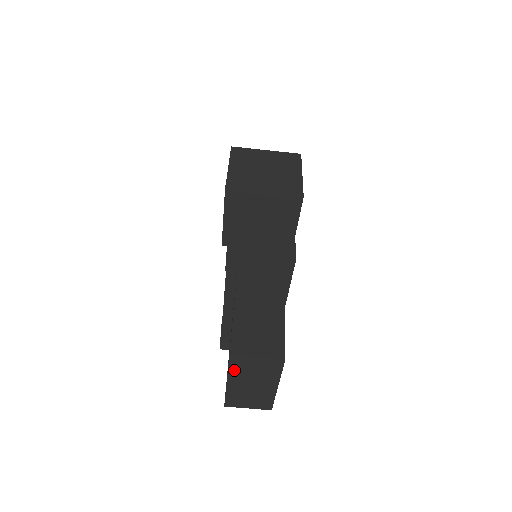
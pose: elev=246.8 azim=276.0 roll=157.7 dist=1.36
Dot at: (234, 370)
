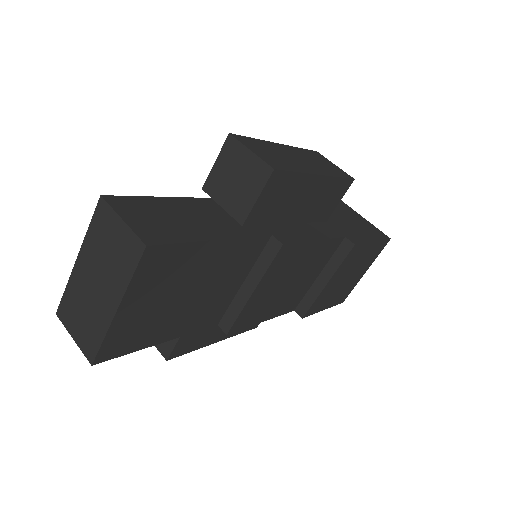
Dot at: (93, 234)
